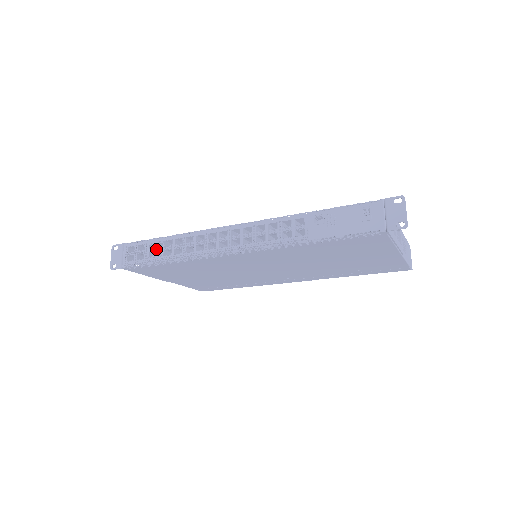
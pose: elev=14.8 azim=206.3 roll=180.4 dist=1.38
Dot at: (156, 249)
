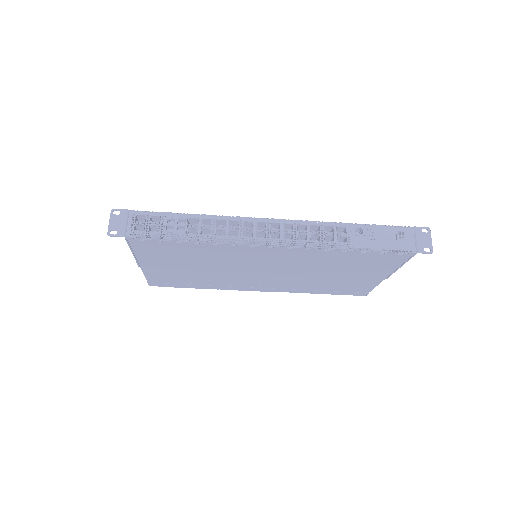
Dot at: (177, 224)
